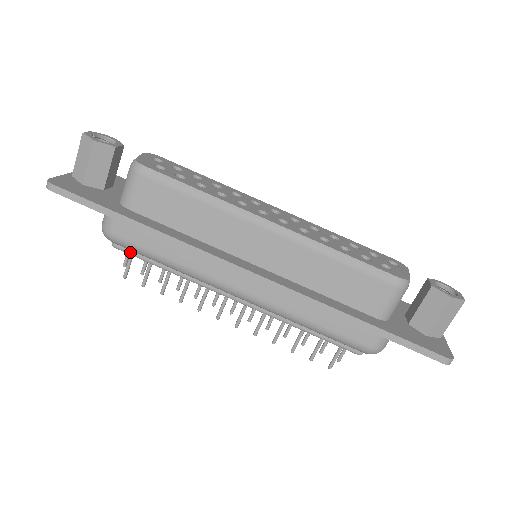
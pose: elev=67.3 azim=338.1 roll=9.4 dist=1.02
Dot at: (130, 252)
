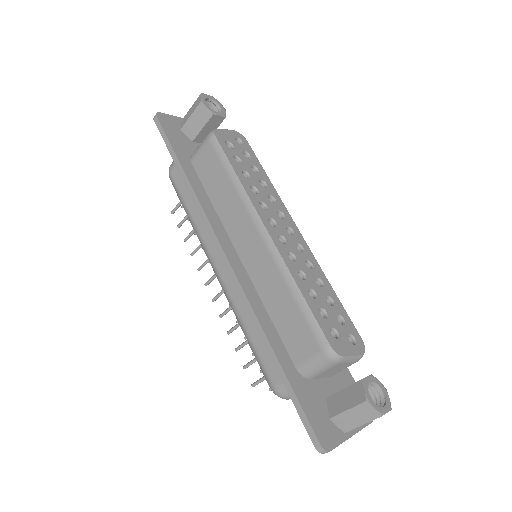
Dot at: occluded
